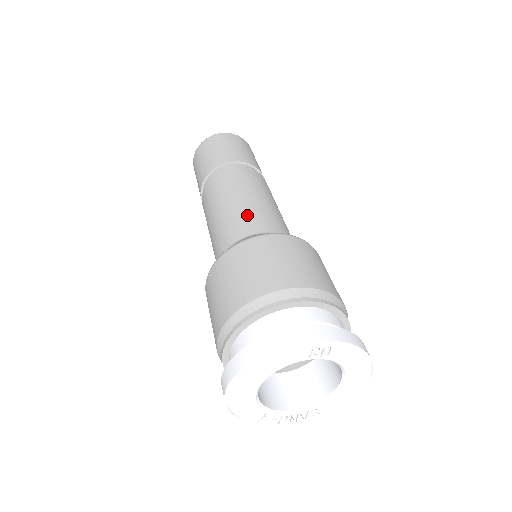
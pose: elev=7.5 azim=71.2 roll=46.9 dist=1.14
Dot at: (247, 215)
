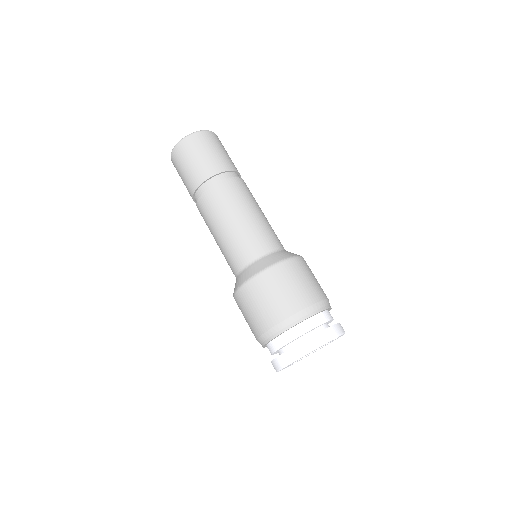
Dot at: (267, 231)
